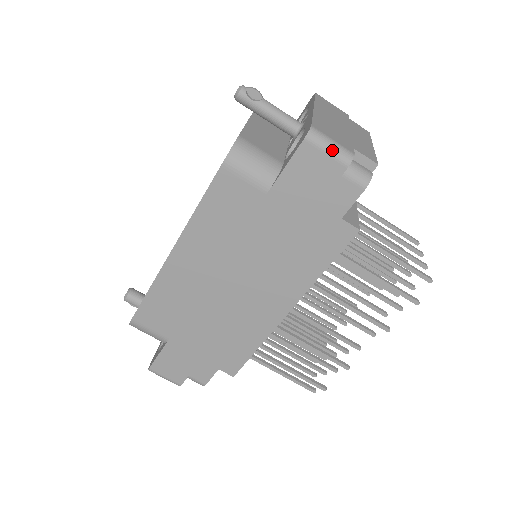
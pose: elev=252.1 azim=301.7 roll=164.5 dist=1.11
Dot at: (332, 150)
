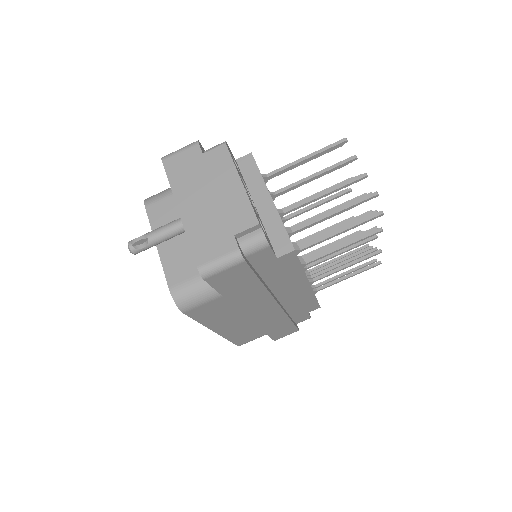
Dot at: (225, 267)
